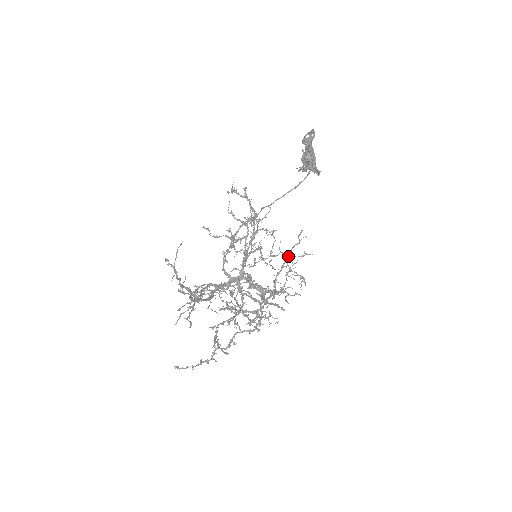
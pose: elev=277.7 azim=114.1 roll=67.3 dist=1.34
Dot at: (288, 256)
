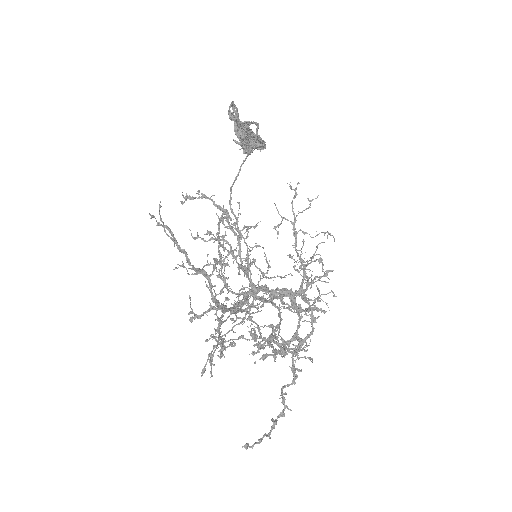
Dot at: occluded
